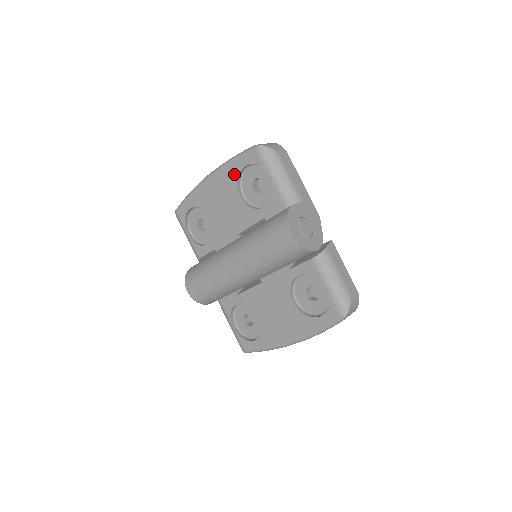
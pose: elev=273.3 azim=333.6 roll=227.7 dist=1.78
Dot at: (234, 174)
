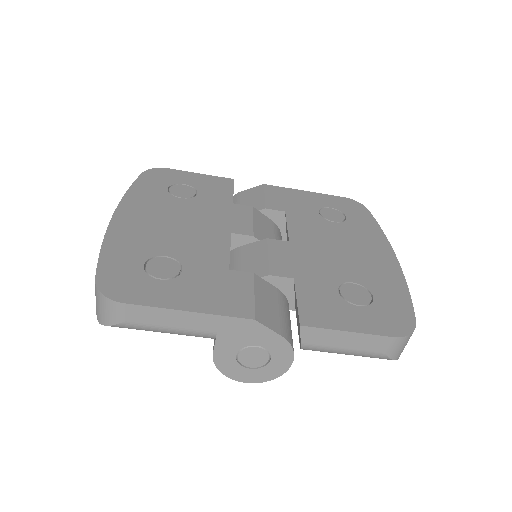
Dot at: occluded
